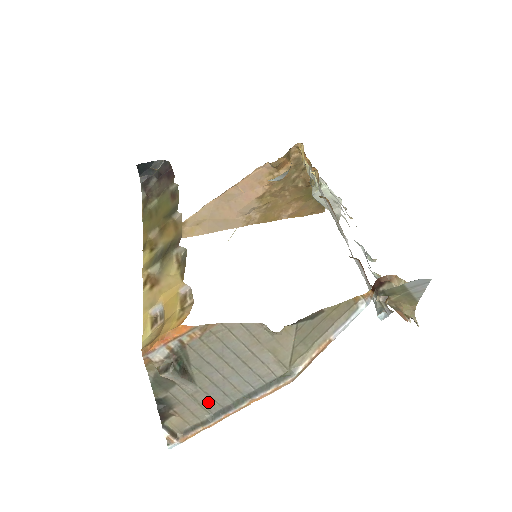
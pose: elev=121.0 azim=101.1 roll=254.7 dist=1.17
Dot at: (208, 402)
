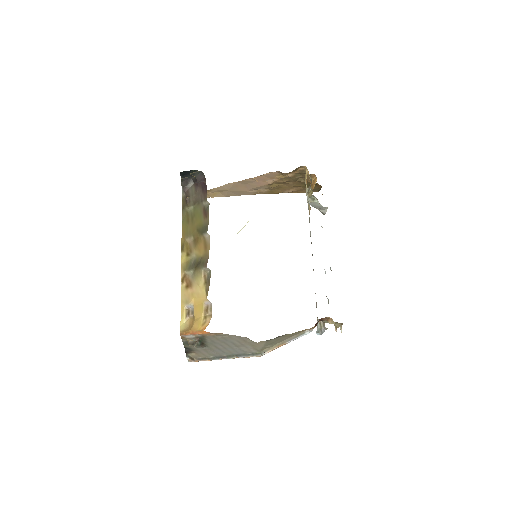
Dot at: (213, 353)
